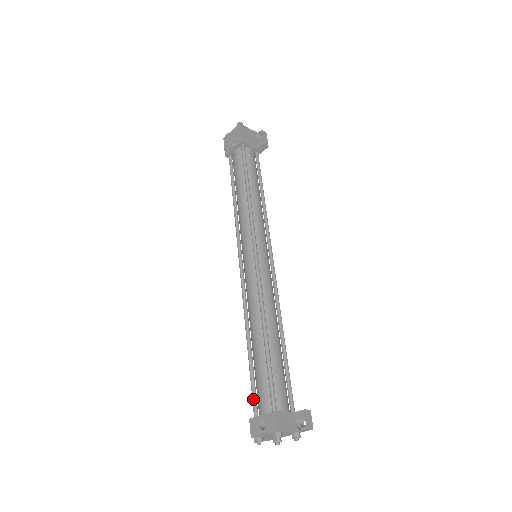
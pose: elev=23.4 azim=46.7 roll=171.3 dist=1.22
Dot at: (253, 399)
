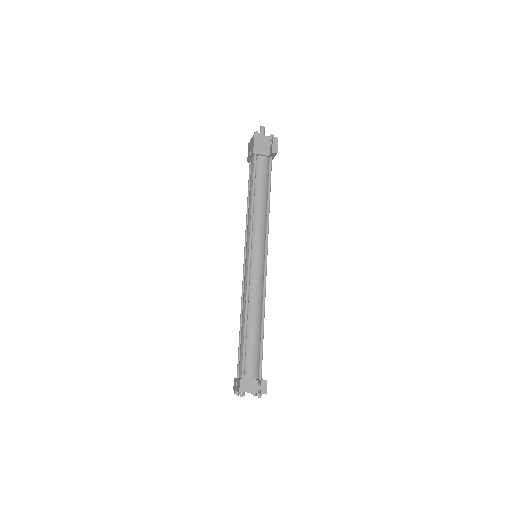
Dot at: (237, 365)
